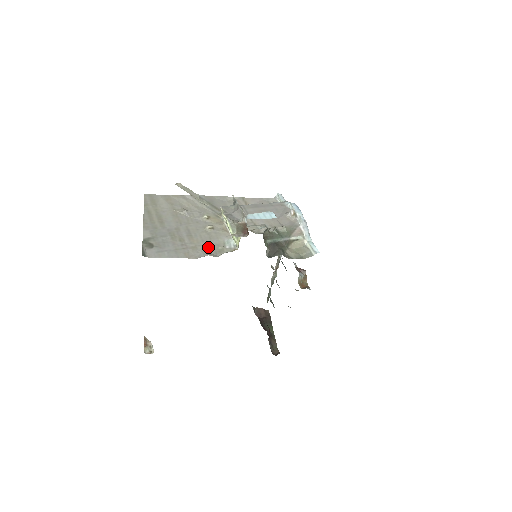
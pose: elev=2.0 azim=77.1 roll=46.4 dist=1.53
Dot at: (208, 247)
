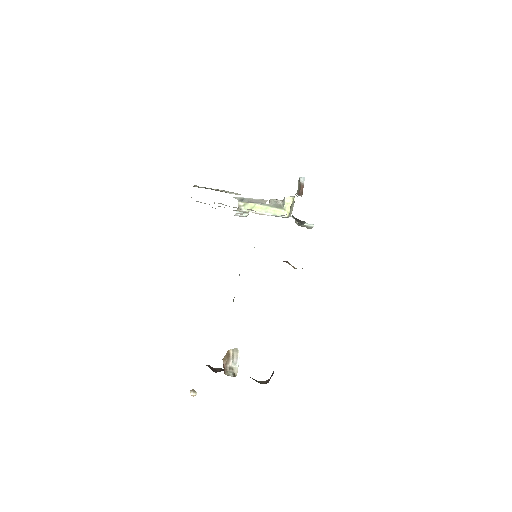
Dot at: occluded
